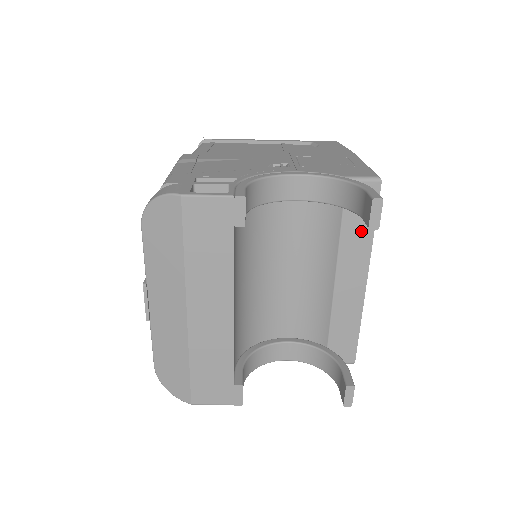
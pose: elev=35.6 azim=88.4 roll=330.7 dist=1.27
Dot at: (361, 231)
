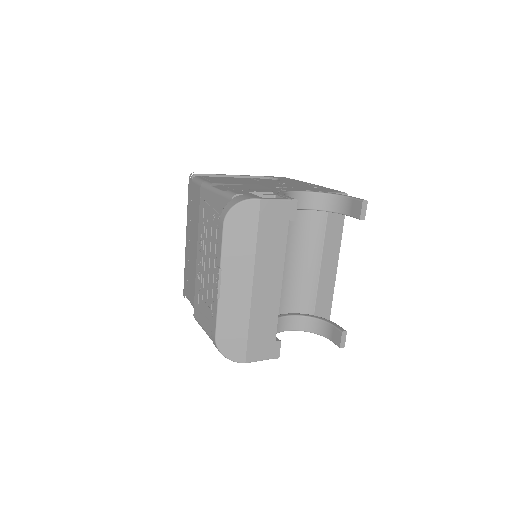
Dot at: (336, 228)
